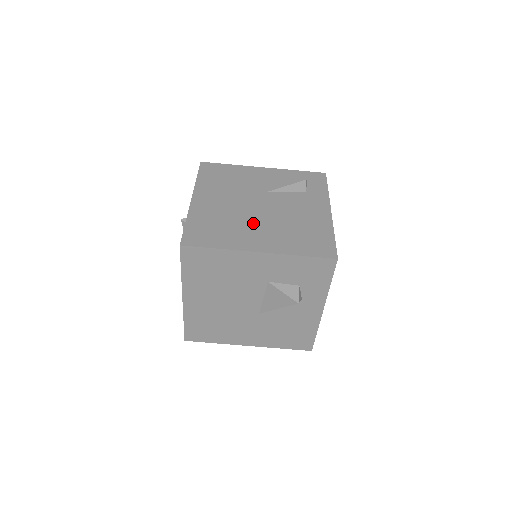
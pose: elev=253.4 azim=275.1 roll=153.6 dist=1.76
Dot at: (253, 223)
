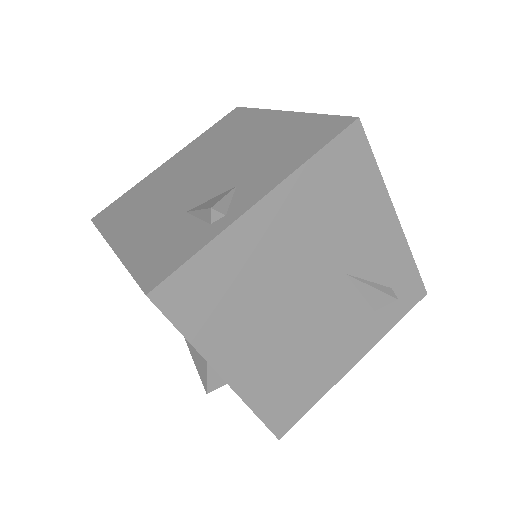
Dot at: (271, 322)
